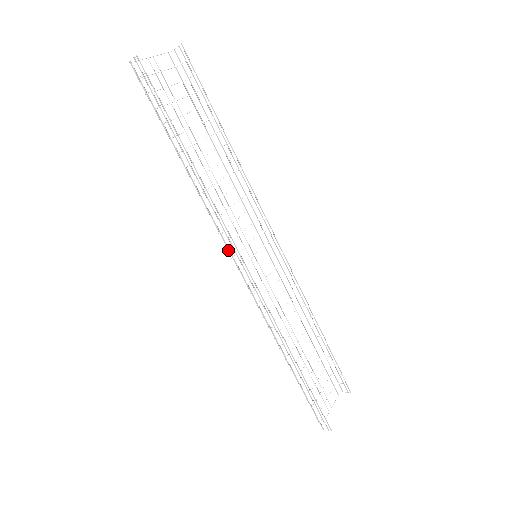
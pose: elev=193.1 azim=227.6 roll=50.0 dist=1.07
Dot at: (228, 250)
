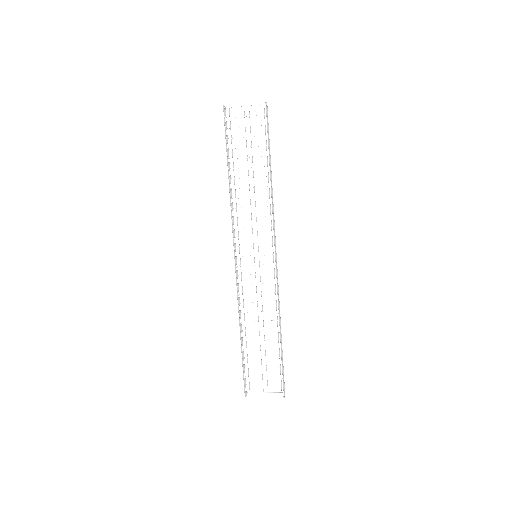
Dot at: occluded
